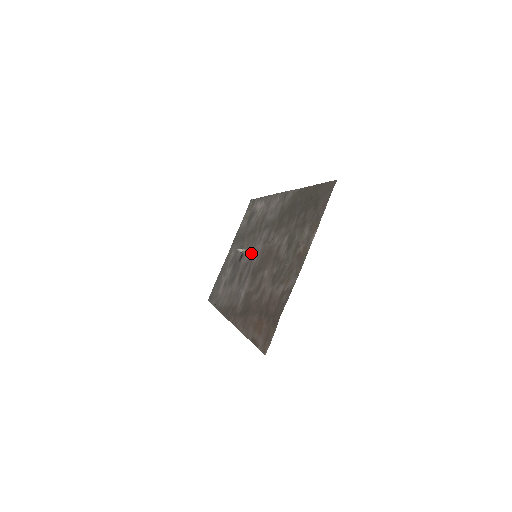
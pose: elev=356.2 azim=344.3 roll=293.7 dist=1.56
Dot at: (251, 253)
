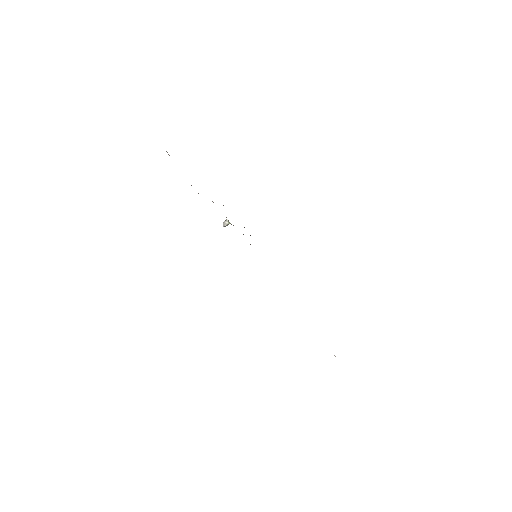
Dot at: occluded
